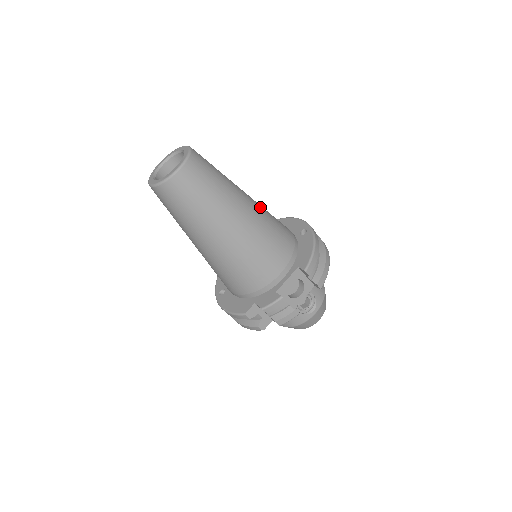
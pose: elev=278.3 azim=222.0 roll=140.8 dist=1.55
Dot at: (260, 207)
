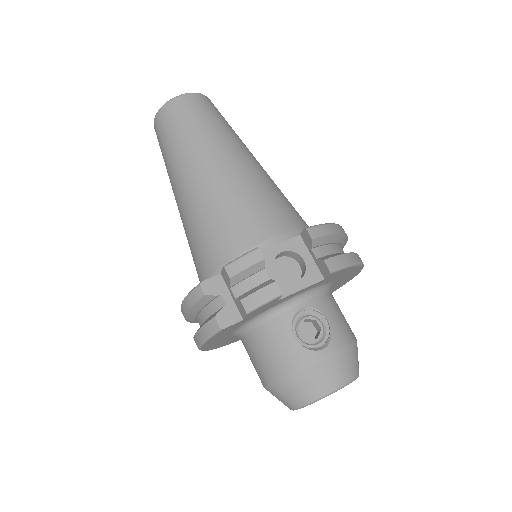
Dot at: (273, 181)
